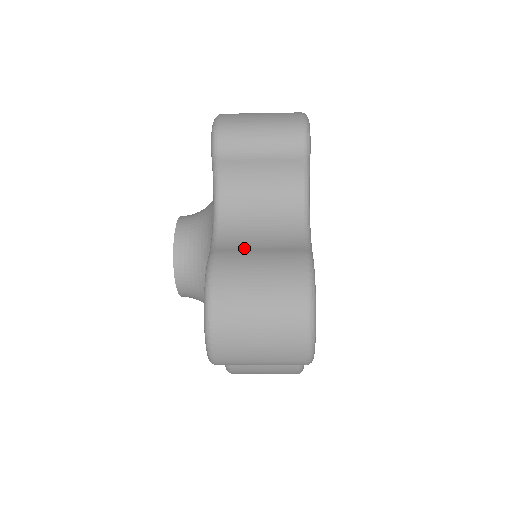
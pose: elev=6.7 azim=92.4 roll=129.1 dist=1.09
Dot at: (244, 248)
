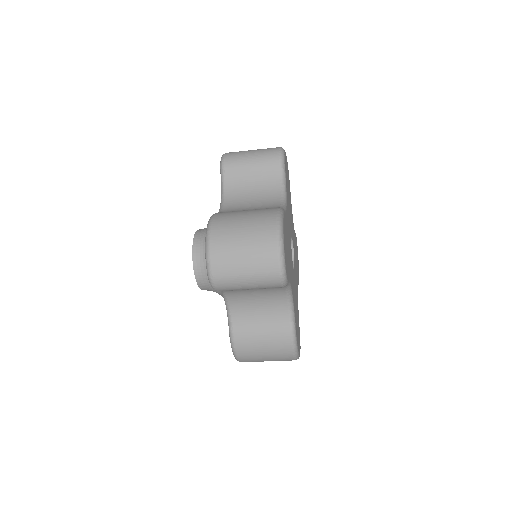
Dot at: occluded
